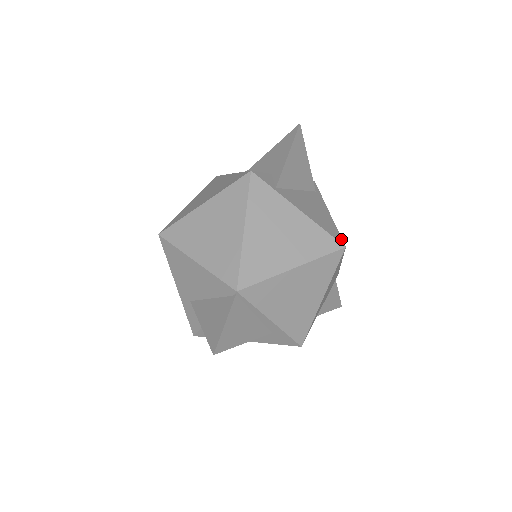
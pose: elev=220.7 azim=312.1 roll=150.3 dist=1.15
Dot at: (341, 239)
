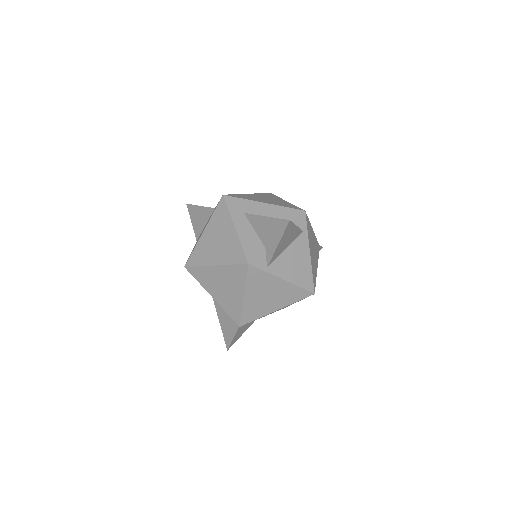
Dot at: (313, 286)
